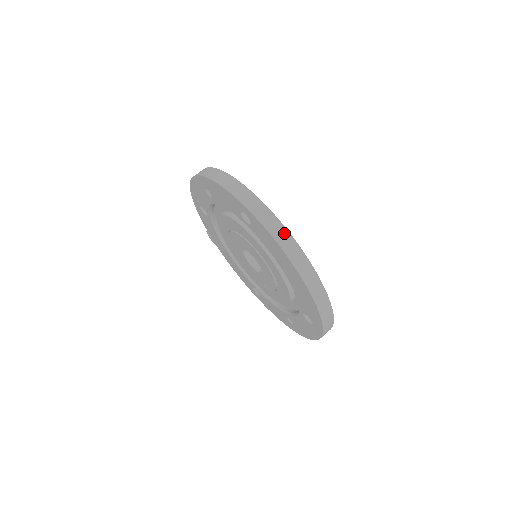
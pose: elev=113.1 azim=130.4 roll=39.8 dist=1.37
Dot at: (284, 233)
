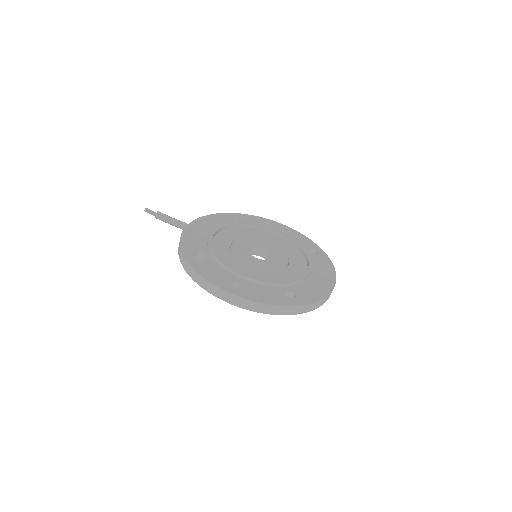
Dot at: (321, 301)
